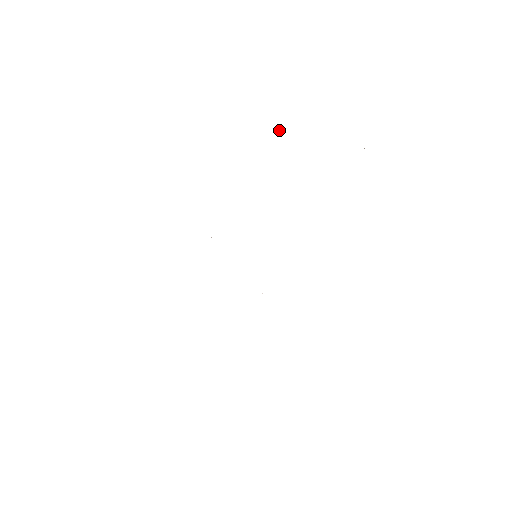
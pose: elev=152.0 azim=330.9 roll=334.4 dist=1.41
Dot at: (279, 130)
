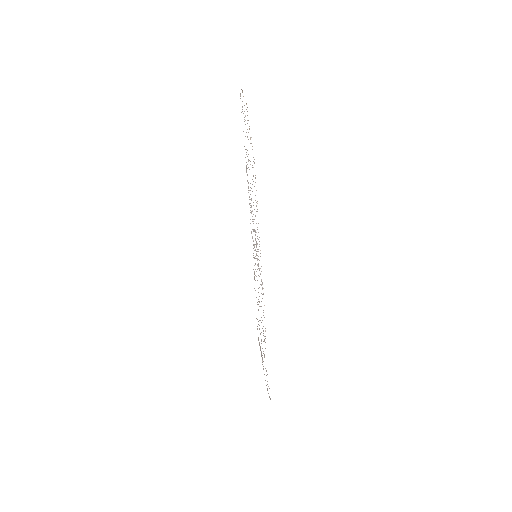
Dot at: occluded
